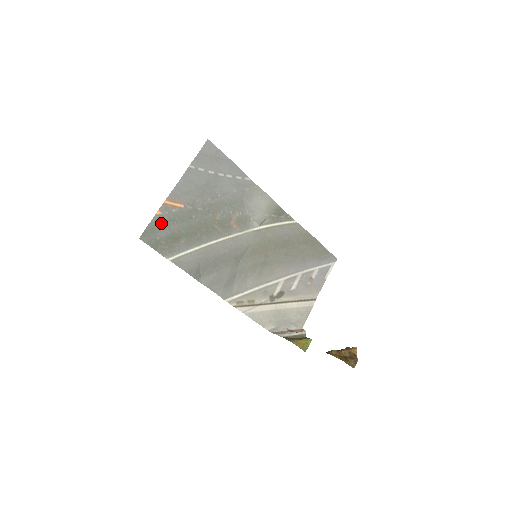
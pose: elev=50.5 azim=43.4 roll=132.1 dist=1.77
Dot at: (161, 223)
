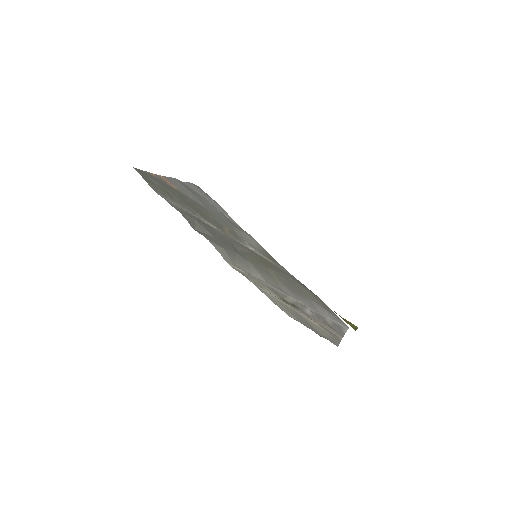
Dot at: (155, 179)
